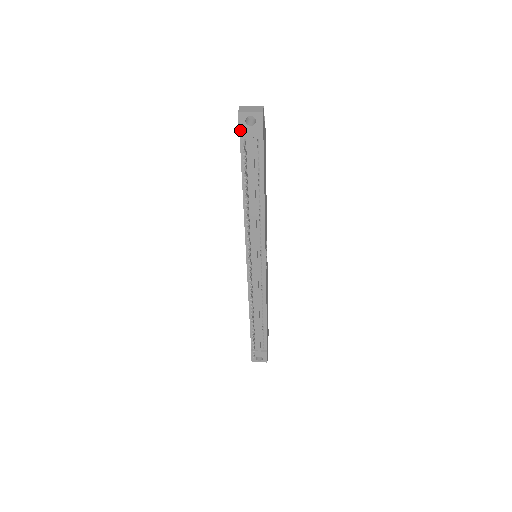
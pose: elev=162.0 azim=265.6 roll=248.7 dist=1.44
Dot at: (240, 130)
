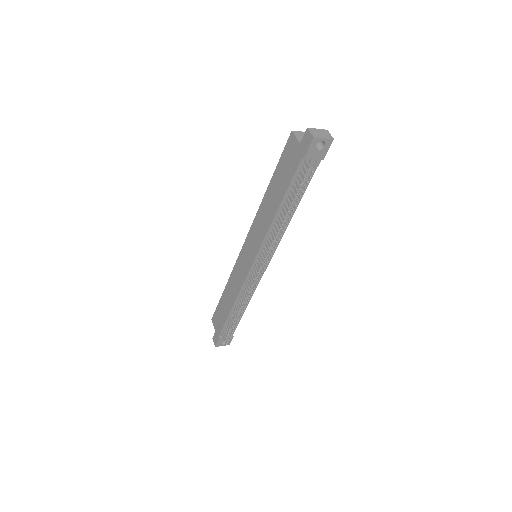
Dot at: (307, 152)
